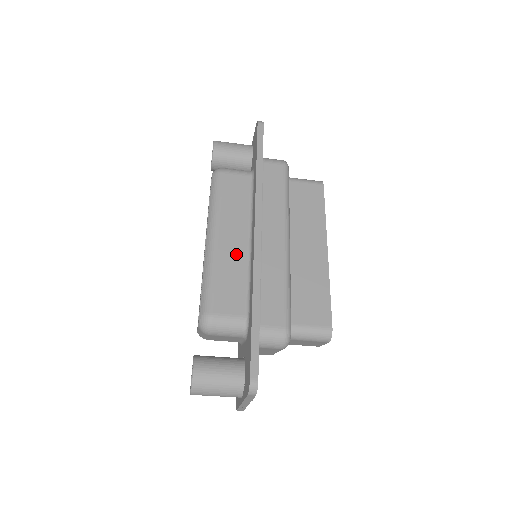
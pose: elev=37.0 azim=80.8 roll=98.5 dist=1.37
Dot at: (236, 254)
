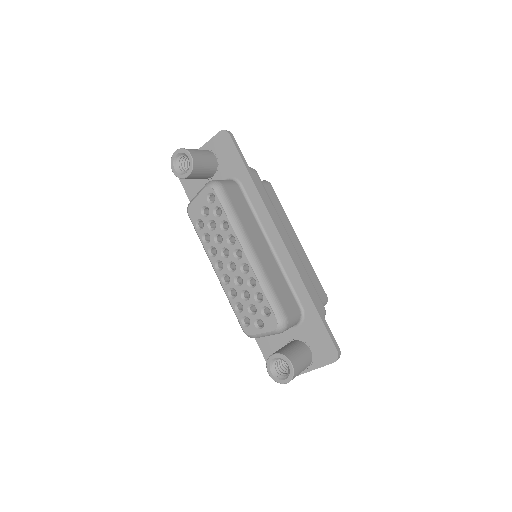
Dot at: (270, 261)
